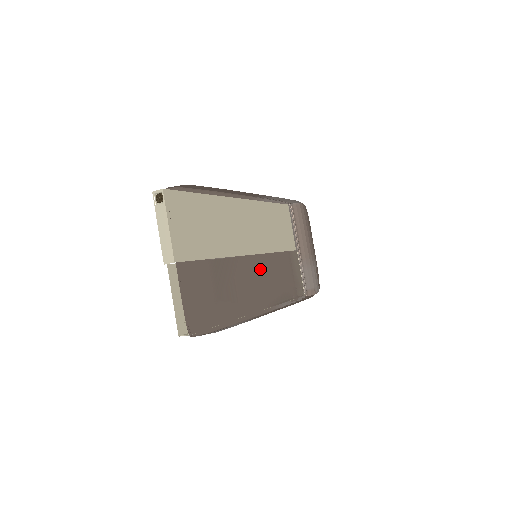
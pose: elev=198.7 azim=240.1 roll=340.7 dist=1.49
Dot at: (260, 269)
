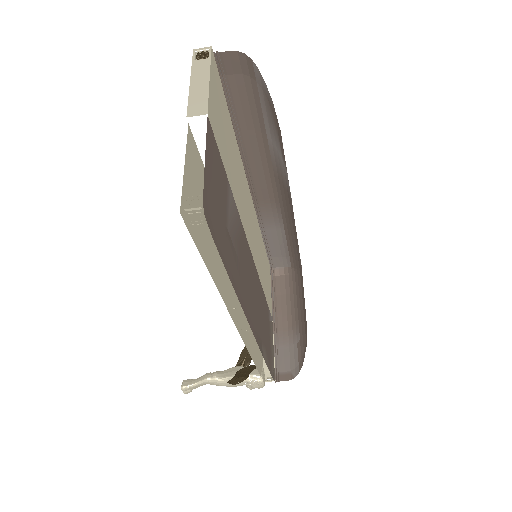
Dot at: (254, 281)
